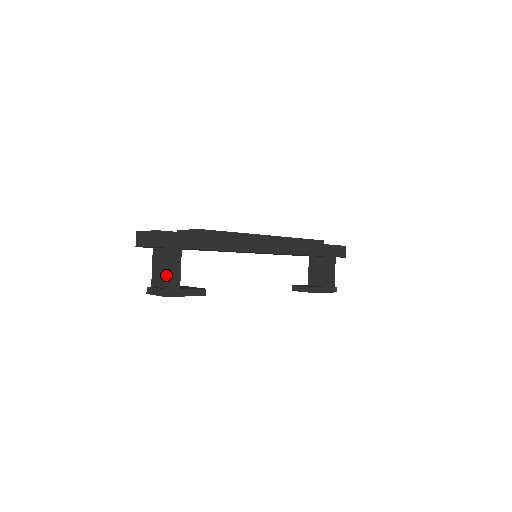
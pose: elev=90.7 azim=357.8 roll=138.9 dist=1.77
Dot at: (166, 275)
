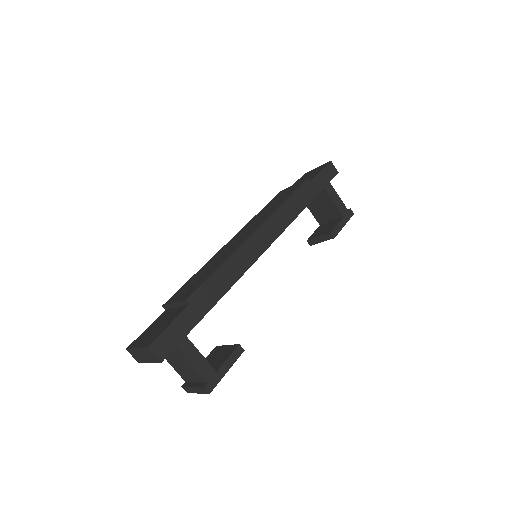
Dot at: (192, 371)
